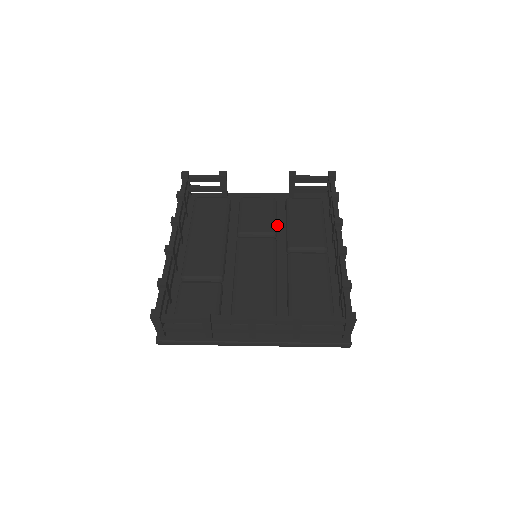
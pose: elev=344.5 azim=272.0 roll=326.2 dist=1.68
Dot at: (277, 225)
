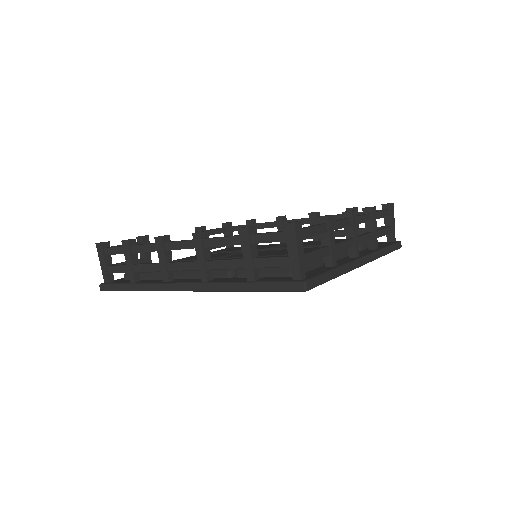
Dot at: occluded
